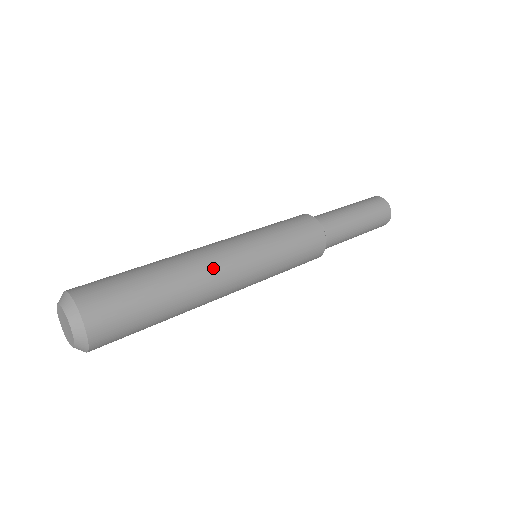
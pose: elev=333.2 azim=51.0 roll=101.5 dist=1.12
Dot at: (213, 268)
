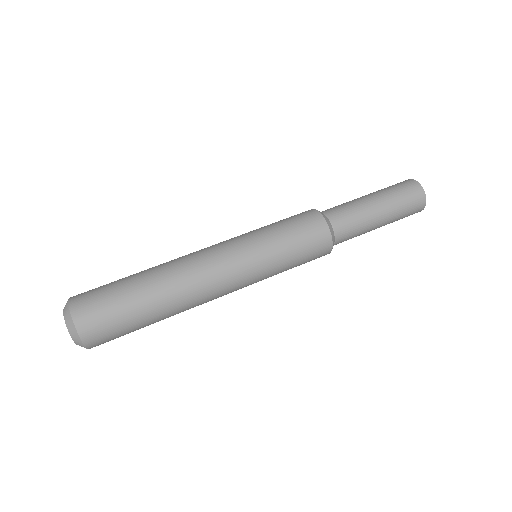
Dot at: (195, 266)
